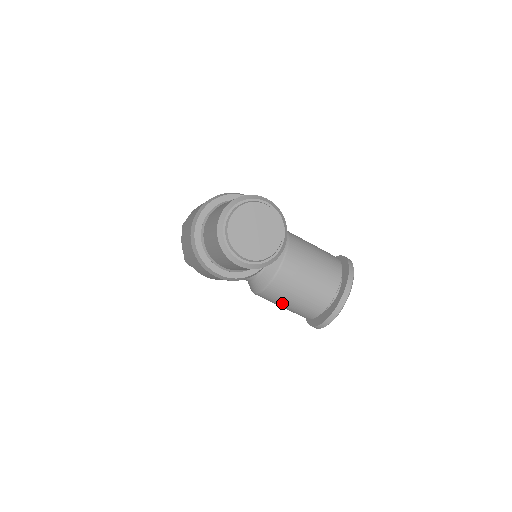
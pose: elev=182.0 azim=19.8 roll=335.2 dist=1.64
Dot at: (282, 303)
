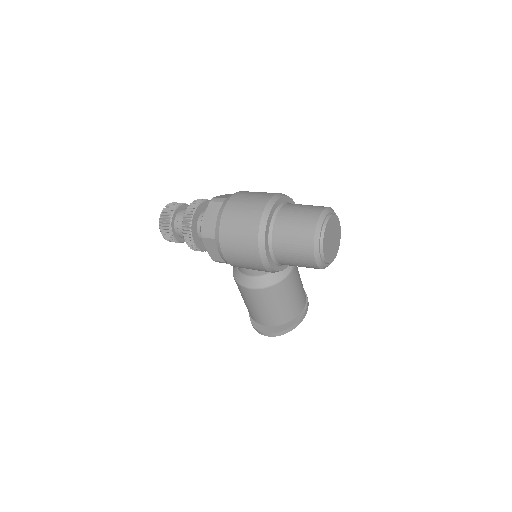
Dot at: (266, 304)
